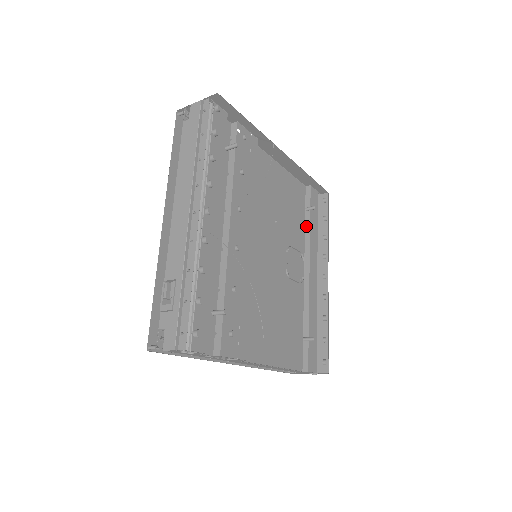
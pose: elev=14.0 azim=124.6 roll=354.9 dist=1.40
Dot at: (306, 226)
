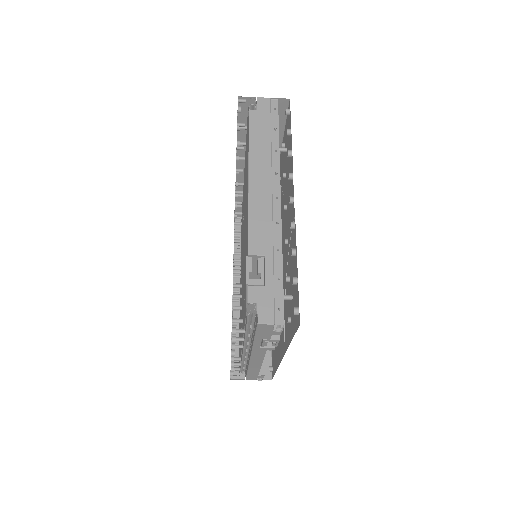
Dot at: occluded
